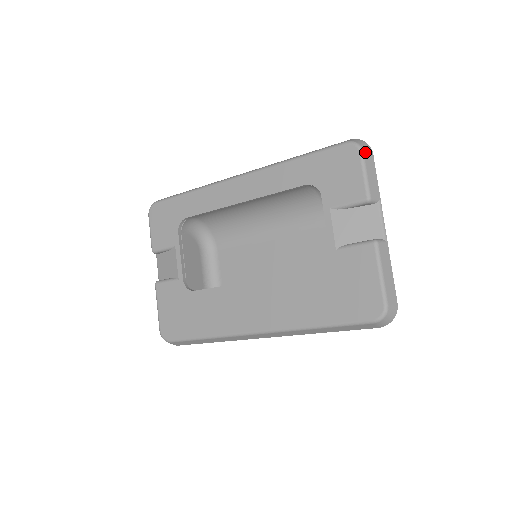
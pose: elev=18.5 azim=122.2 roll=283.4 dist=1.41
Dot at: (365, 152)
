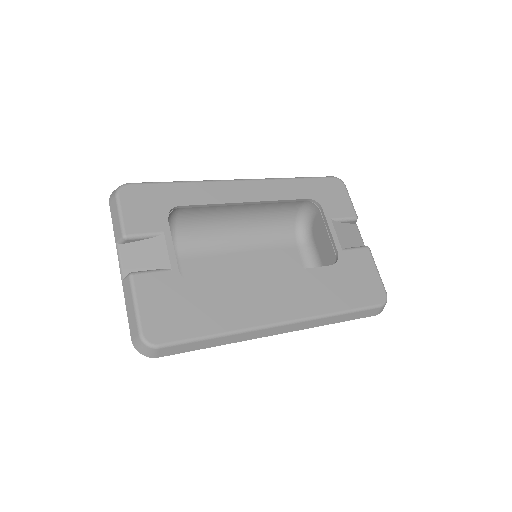
Dot at: (345, 187)
